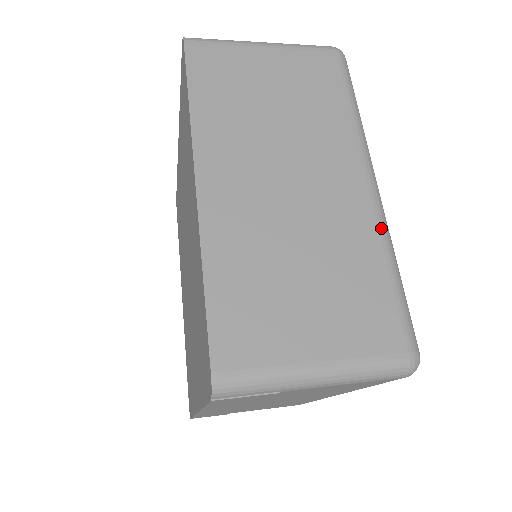
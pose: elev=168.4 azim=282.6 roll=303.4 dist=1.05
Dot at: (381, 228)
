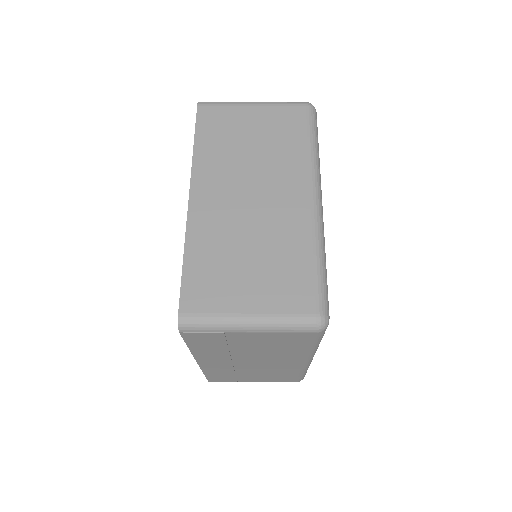
Dot at: (314, 230)
